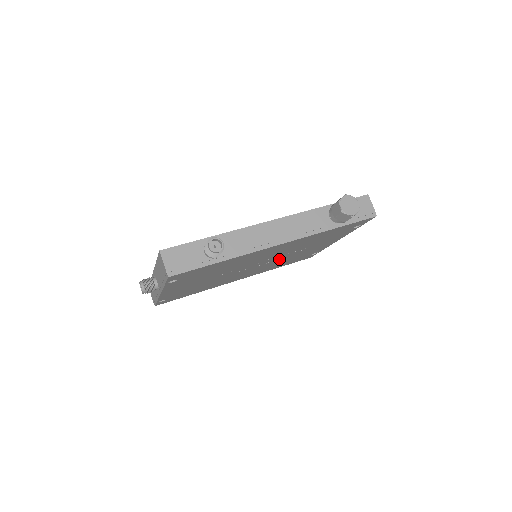
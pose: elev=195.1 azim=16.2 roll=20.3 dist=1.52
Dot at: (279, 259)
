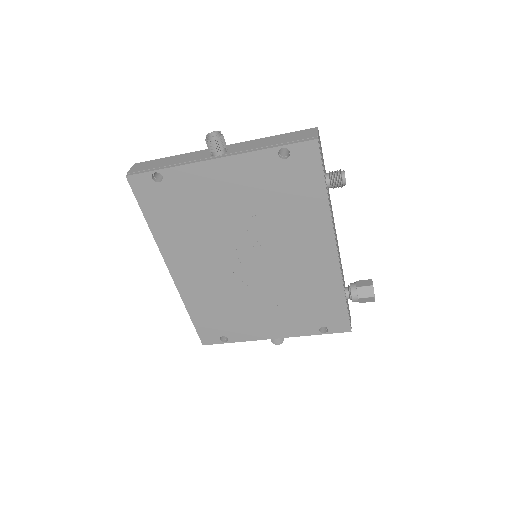
Dot at: (247, 288)
